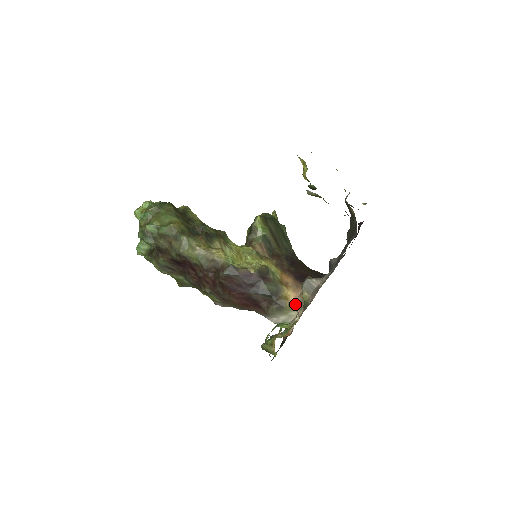
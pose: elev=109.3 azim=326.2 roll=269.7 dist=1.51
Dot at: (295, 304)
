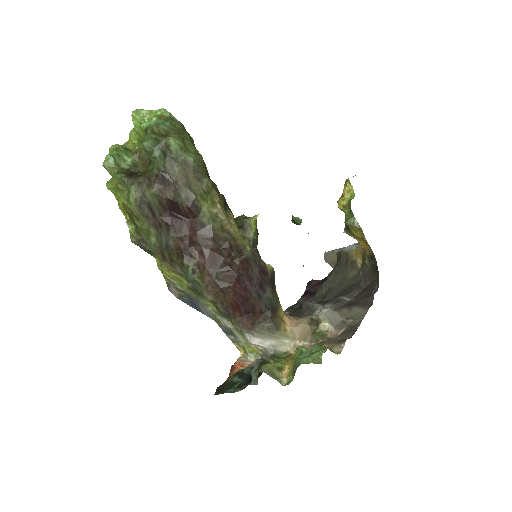
Dot at: (293, 331)
